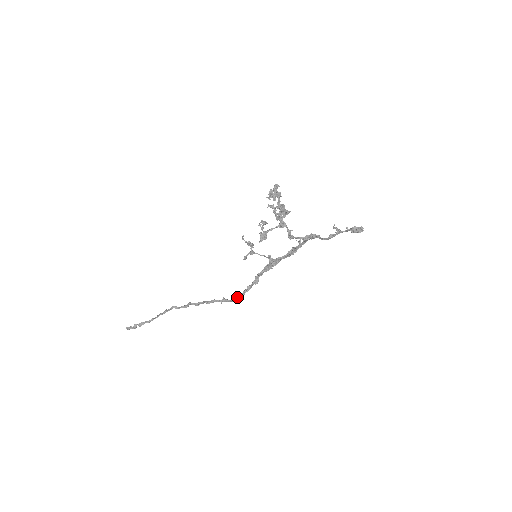
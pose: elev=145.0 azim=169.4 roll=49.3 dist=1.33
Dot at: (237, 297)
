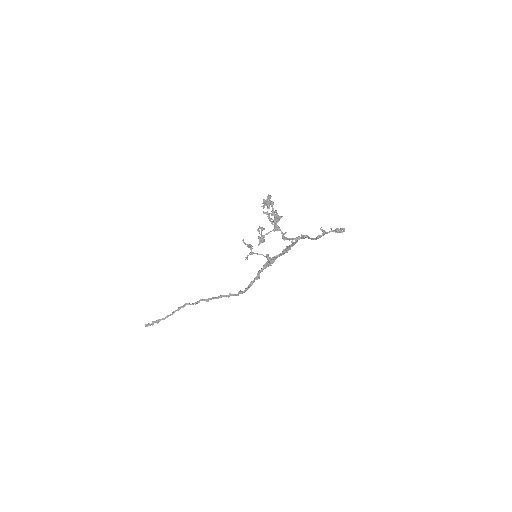
Dot at: (242, 292)
